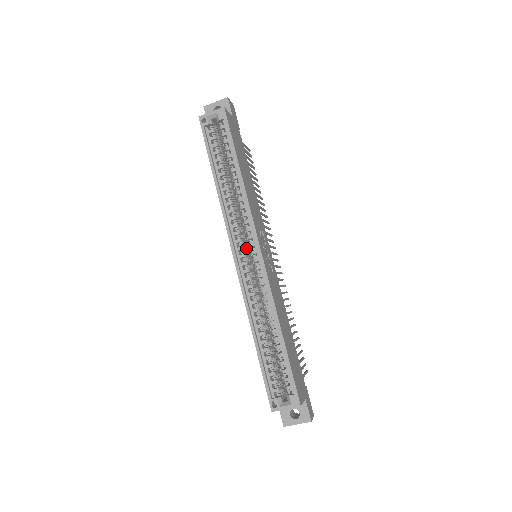
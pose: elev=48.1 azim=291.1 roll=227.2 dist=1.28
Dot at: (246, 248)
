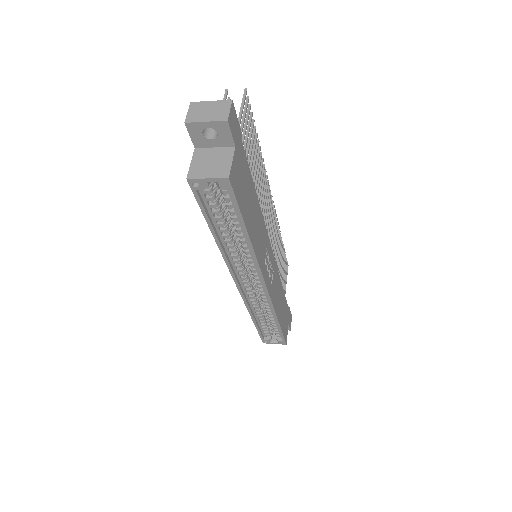
Dot at: (248, 269)
